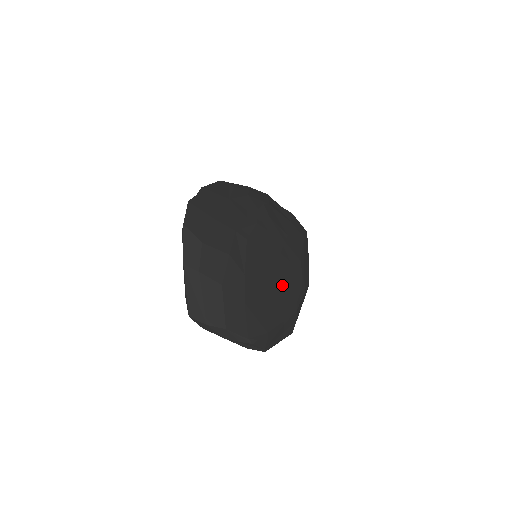
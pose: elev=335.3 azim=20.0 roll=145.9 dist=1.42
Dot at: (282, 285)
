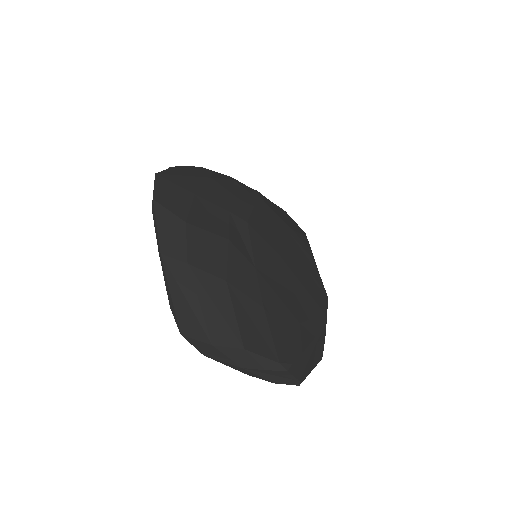
Dot at: (303, 287)
